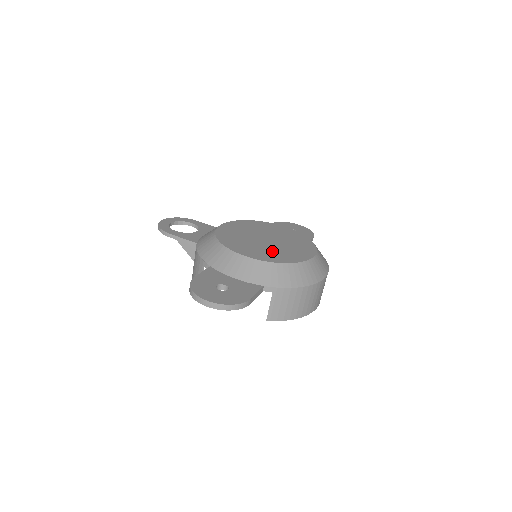
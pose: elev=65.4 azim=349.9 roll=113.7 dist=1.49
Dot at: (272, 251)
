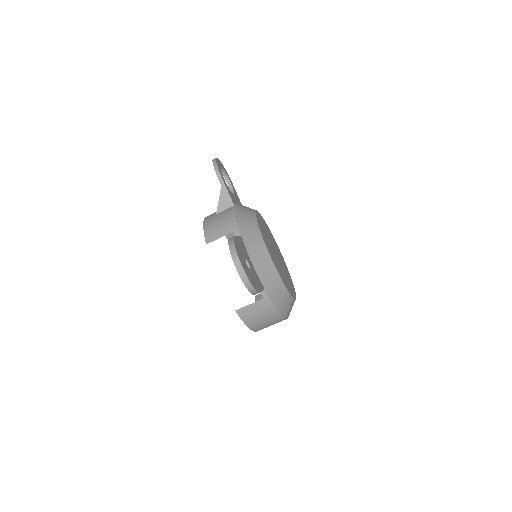
Dot at: (280, 269)
